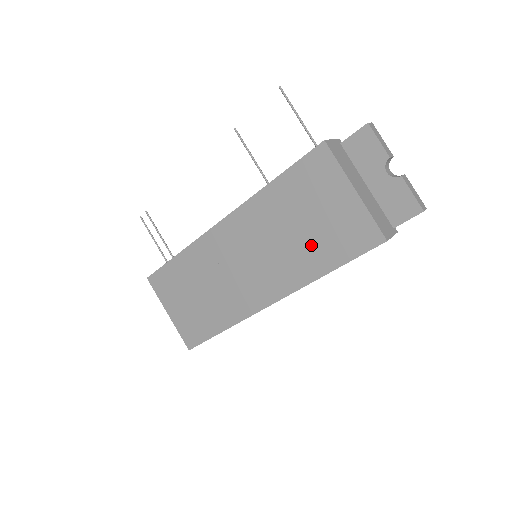
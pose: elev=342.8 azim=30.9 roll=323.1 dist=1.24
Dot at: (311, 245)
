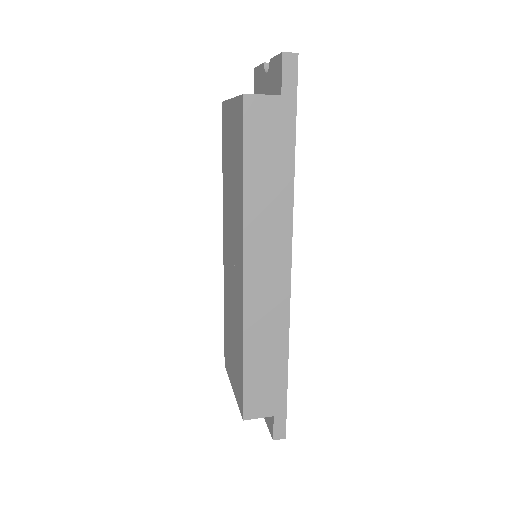
Dot at: (236, 177)
